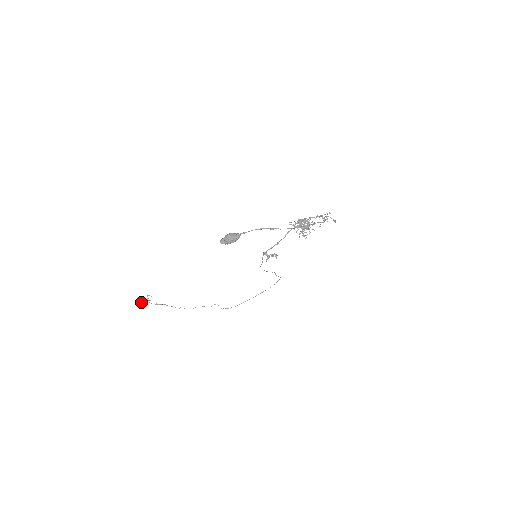
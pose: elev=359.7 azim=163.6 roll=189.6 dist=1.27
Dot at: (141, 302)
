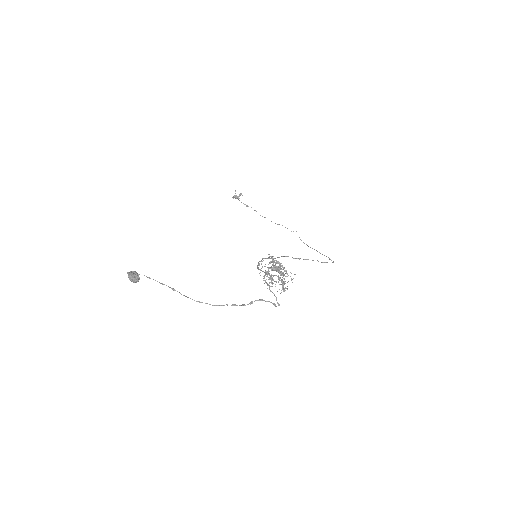
Dot at: (233, 196)
